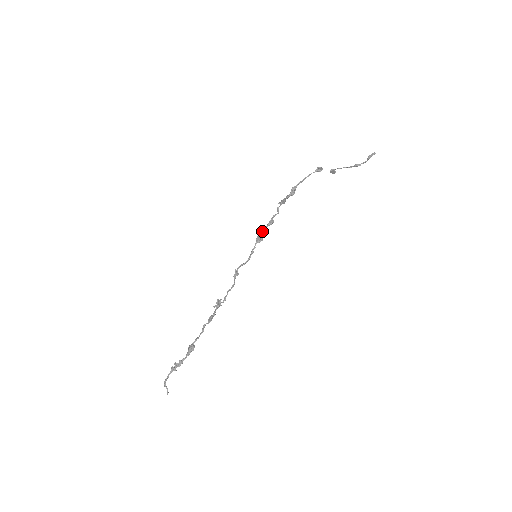
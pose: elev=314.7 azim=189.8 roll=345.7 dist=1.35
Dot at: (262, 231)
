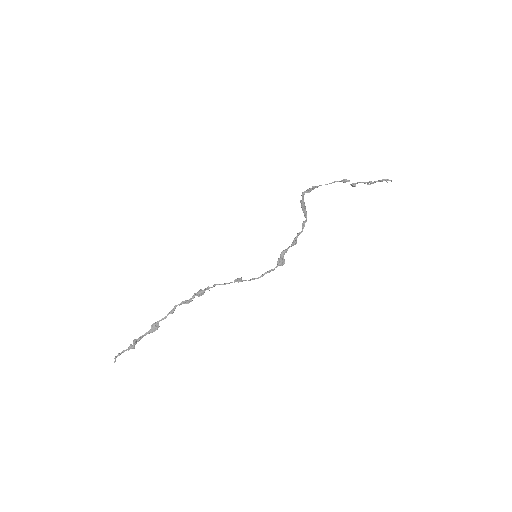
Dot at: (285, 252)
